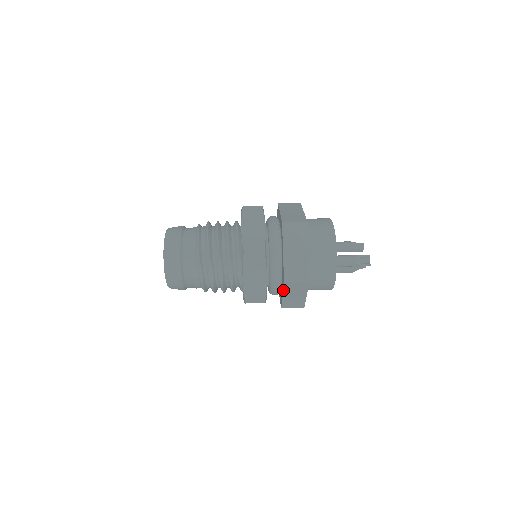
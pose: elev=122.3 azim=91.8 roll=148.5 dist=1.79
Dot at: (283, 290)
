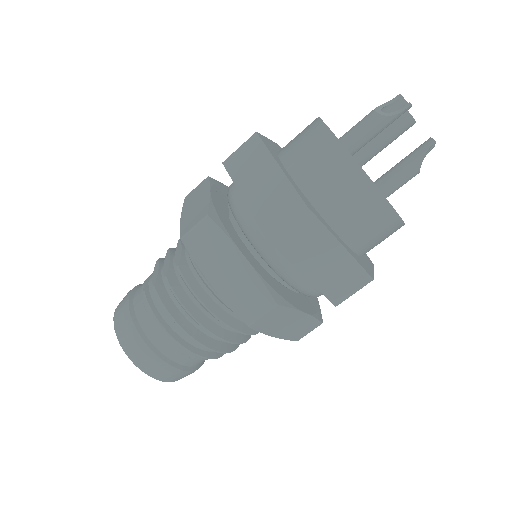
Dot at: occluded
